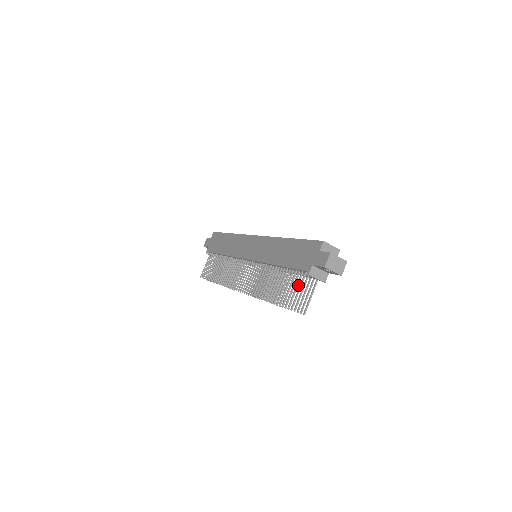
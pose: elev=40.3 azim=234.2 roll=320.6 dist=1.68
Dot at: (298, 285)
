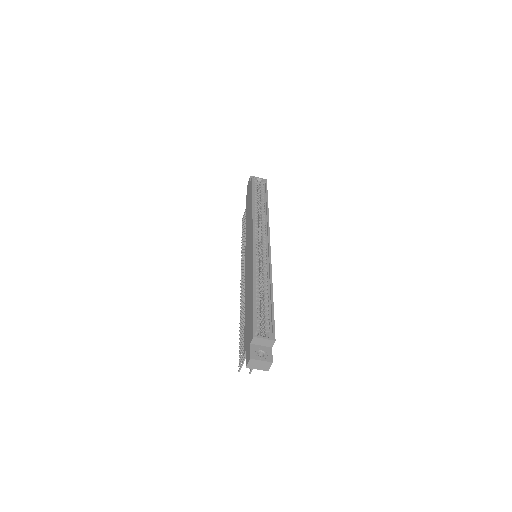
Dot at: occluded
